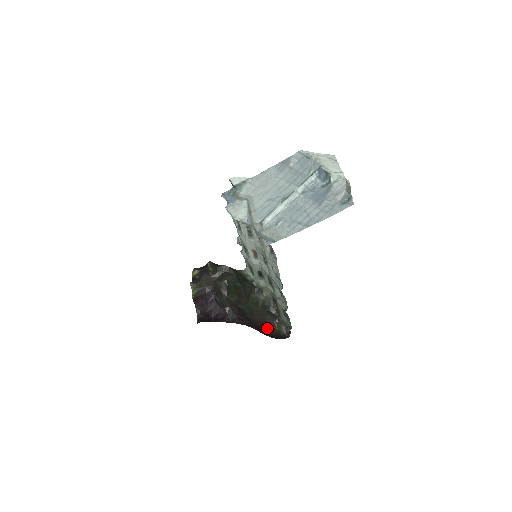
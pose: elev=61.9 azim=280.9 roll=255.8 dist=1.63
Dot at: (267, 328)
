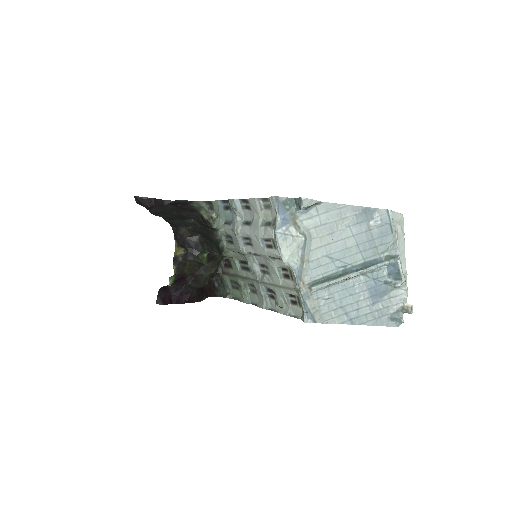
Dot at: occluded
